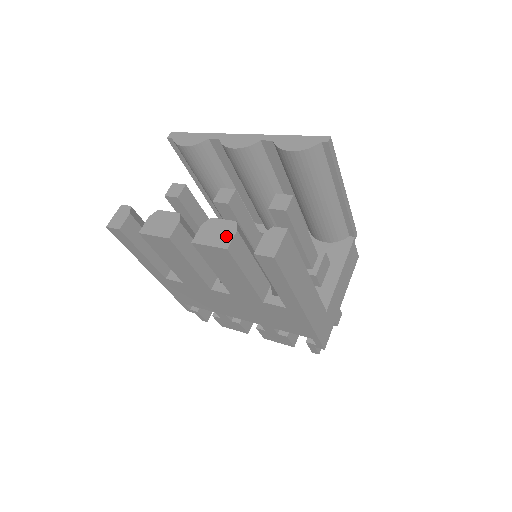
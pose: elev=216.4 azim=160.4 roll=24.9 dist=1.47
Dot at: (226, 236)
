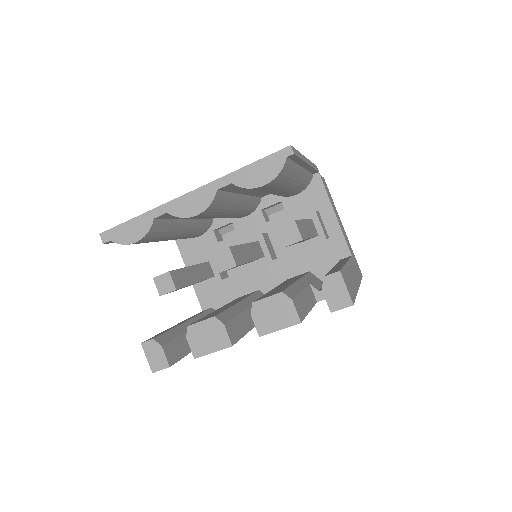
Dot at: (287, 312)
